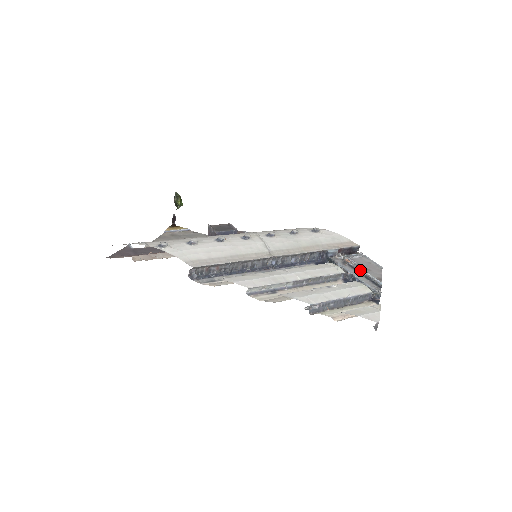
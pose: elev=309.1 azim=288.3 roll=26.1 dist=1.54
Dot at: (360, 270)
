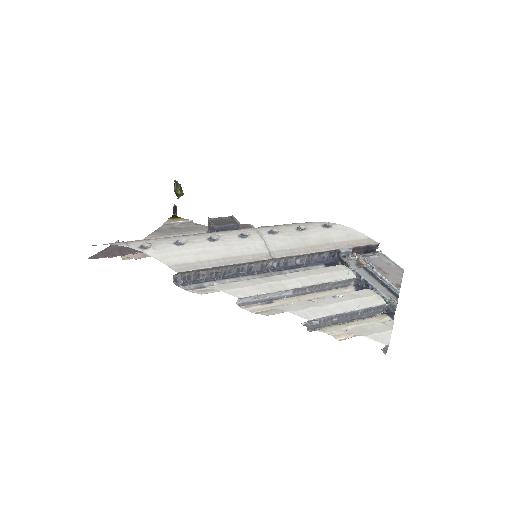
Dot at: (376, 274)
